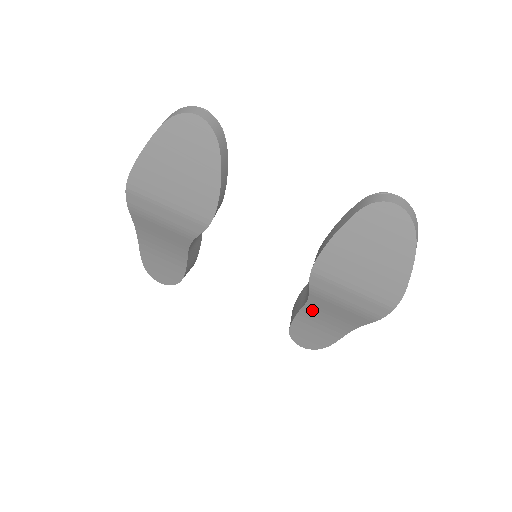
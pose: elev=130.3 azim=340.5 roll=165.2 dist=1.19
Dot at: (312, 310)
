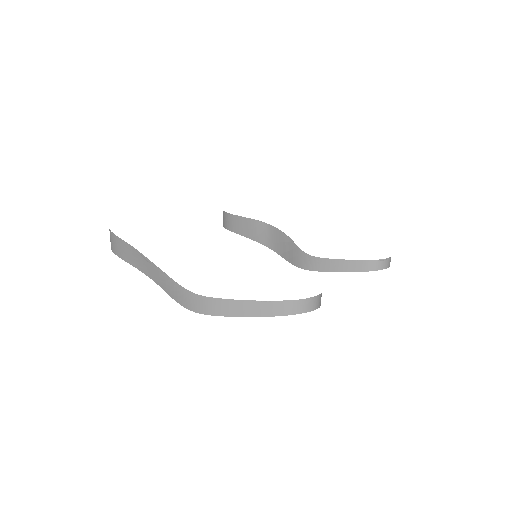
Dot at: occluded
